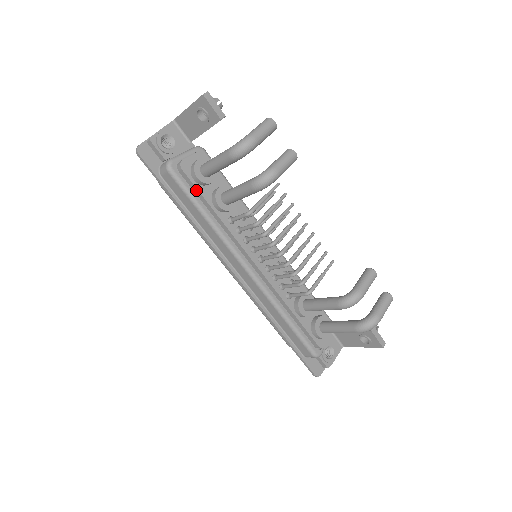
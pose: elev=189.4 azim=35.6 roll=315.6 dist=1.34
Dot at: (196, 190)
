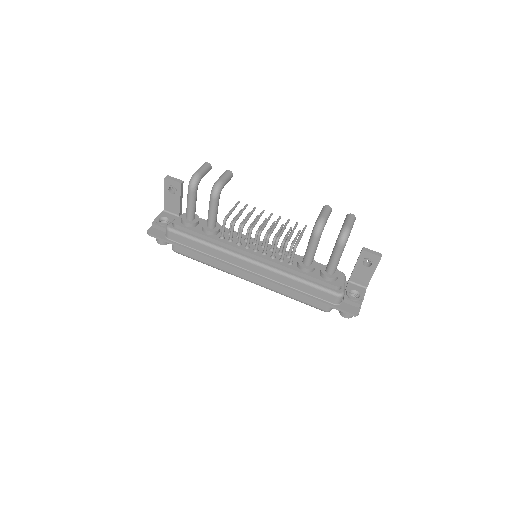
Dot at: (190, 231)
